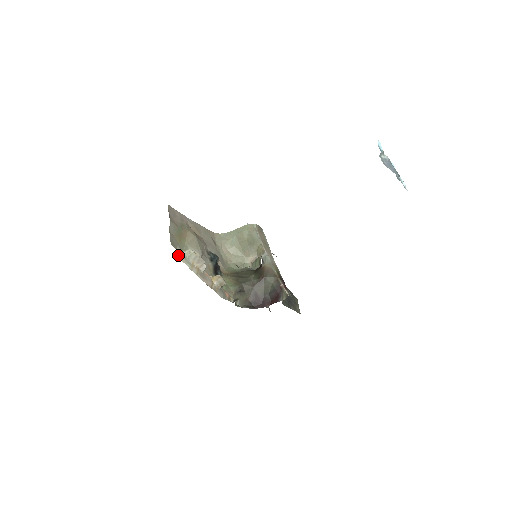
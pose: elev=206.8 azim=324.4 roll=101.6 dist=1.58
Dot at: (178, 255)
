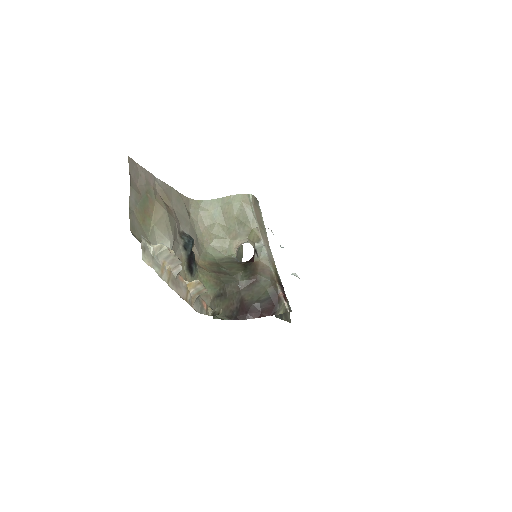
Dot at: (142, 254)
